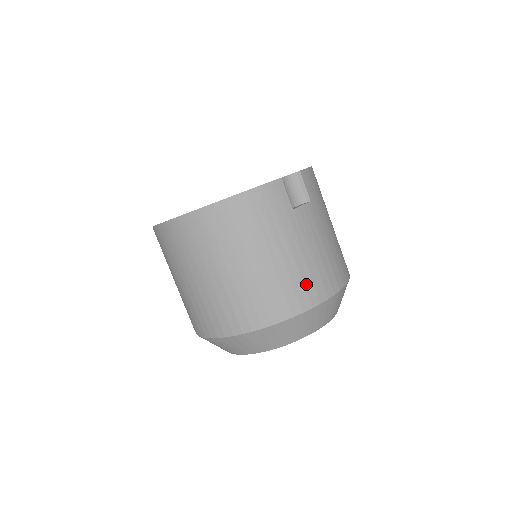
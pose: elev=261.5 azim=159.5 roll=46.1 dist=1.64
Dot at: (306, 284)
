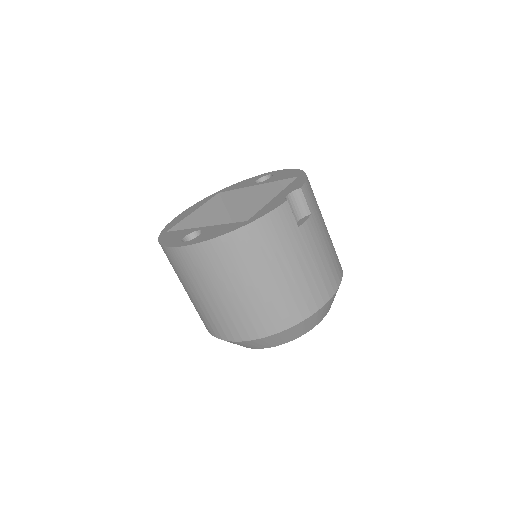
Dot at: (313, 291)
